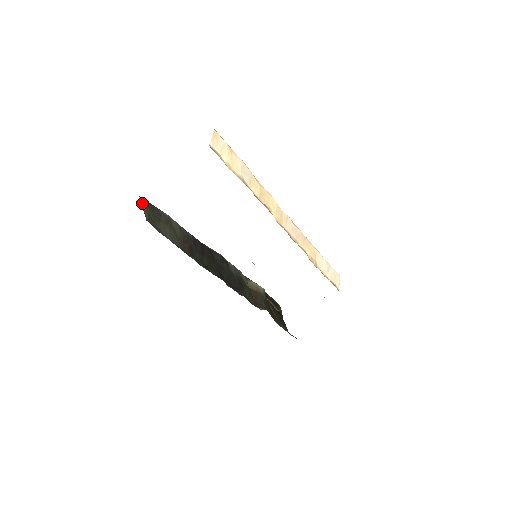
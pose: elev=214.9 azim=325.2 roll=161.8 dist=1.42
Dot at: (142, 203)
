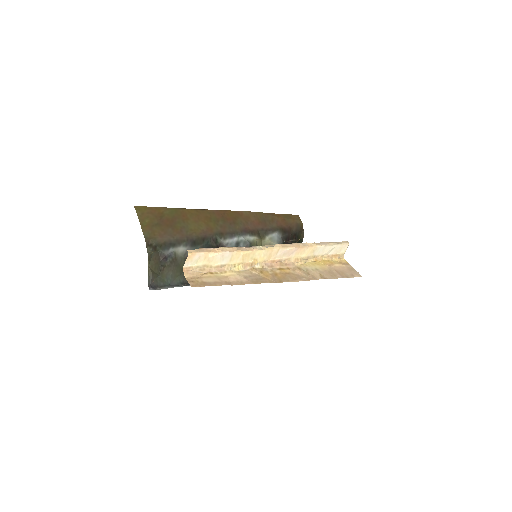
Dot at: (149, 261)
